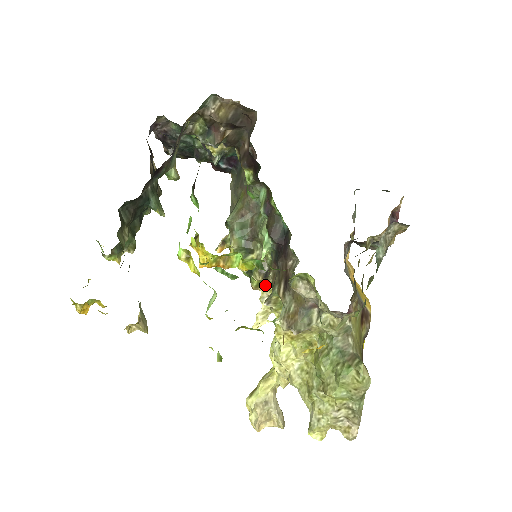
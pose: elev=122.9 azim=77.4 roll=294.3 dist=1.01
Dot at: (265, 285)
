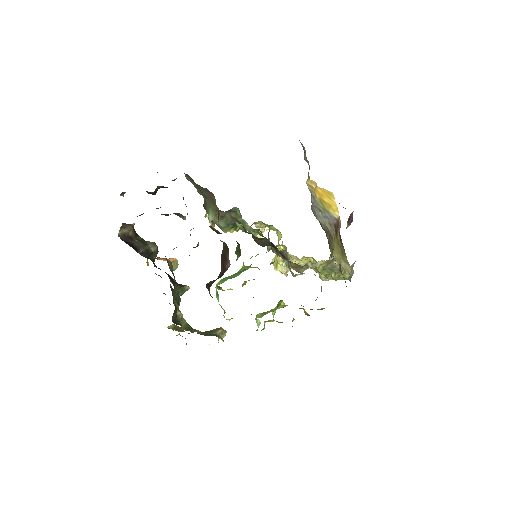
Dot at: (256, 223)
